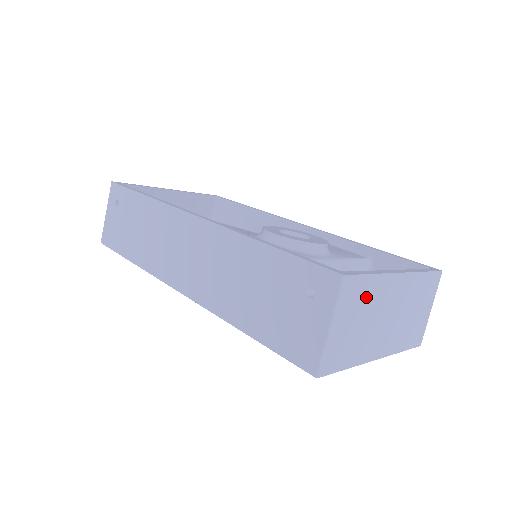
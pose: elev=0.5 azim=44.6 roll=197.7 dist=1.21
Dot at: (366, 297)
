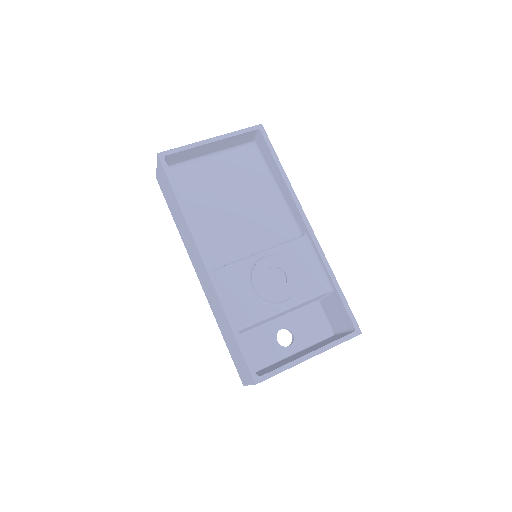
Dot at: occluded
